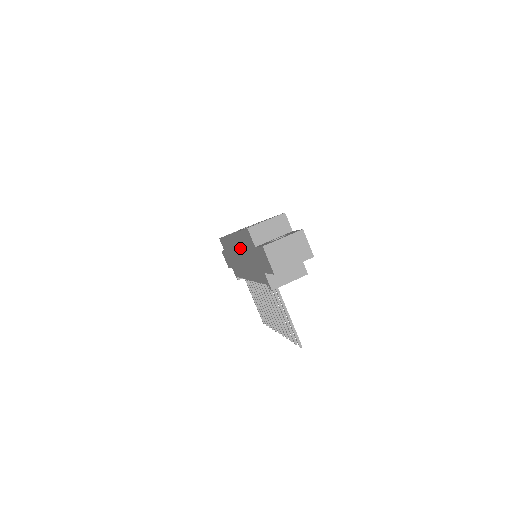
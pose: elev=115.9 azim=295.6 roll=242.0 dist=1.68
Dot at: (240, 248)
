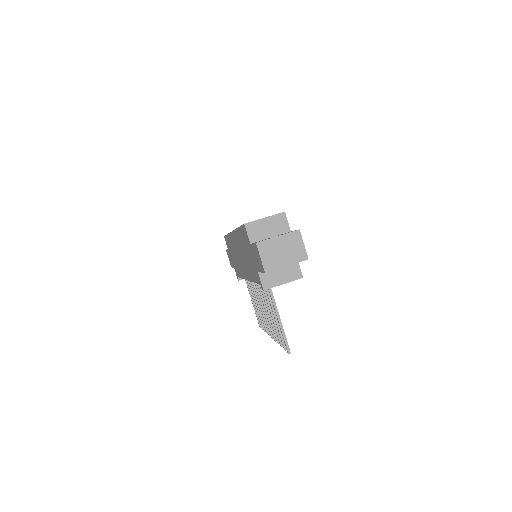
Dot at: (239, 246)
